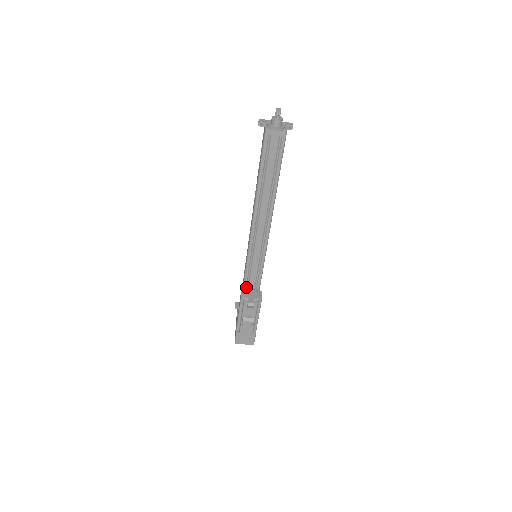
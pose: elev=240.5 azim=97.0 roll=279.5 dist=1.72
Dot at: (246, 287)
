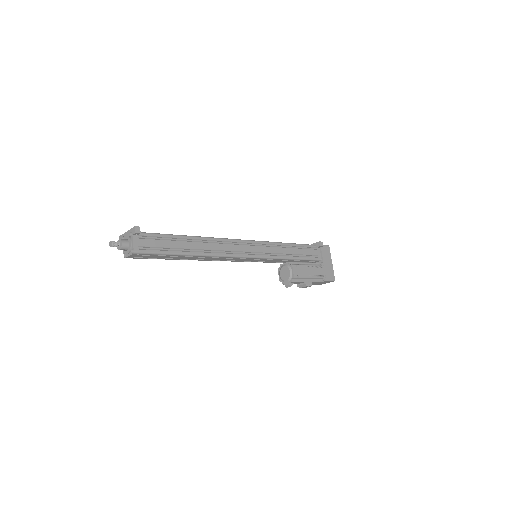
Dot at: (280, 264)
